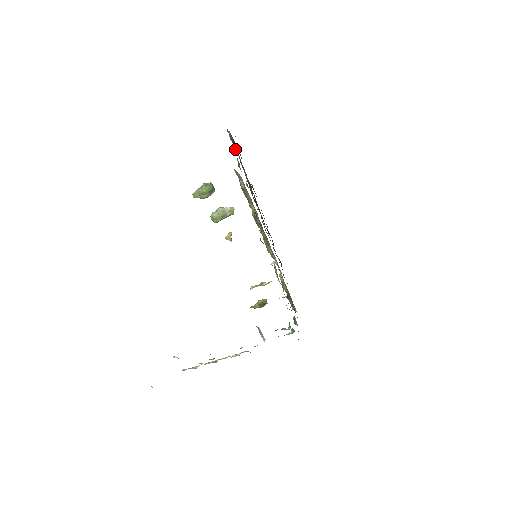
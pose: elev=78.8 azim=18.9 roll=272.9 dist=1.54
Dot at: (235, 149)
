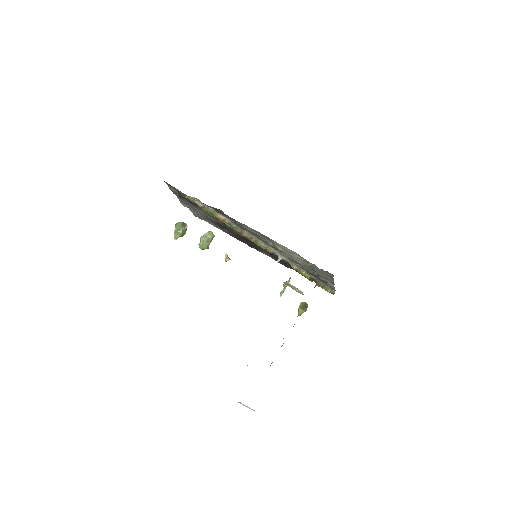
Dot at: (182, 193)
